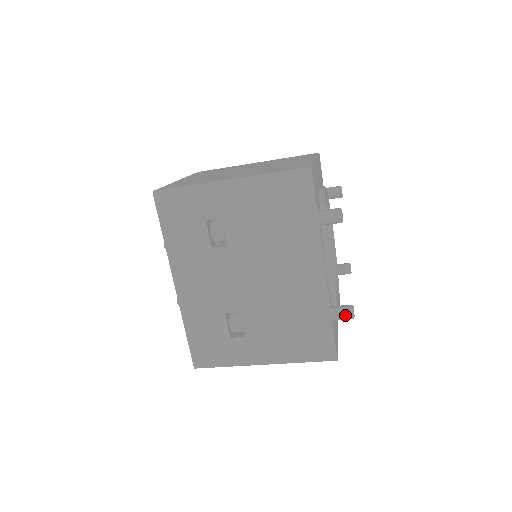
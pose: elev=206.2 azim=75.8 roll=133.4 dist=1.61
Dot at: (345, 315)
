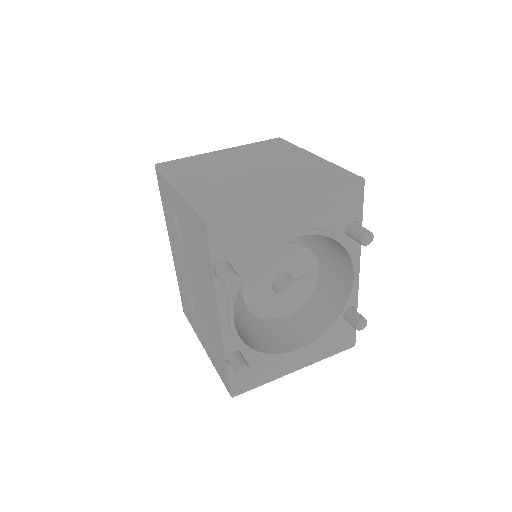
Dot at: (234, 369)
